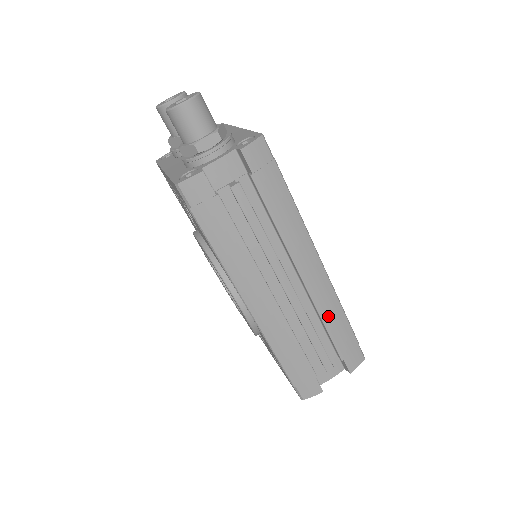
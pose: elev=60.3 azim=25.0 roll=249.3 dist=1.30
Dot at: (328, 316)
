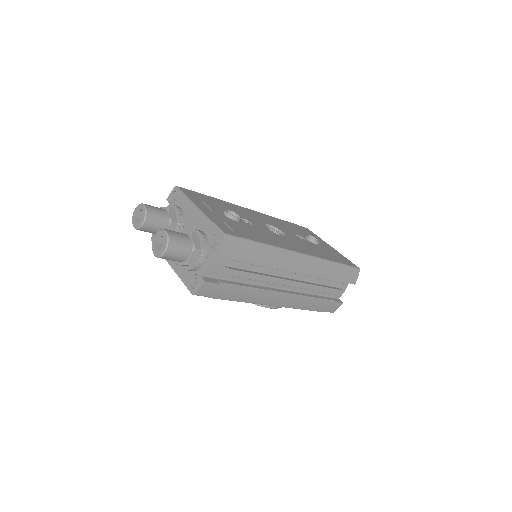
Dot at: (324, 274)
